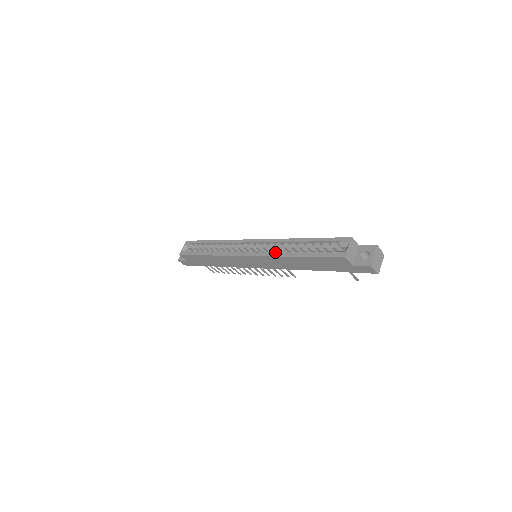
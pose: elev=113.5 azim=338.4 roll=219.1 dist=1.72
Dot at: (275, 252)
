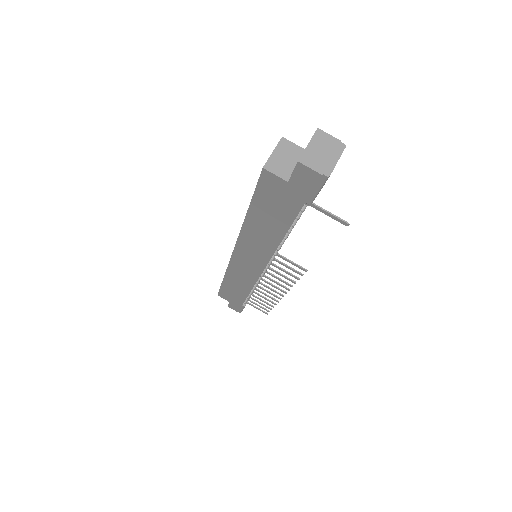
Dot at: occluded
